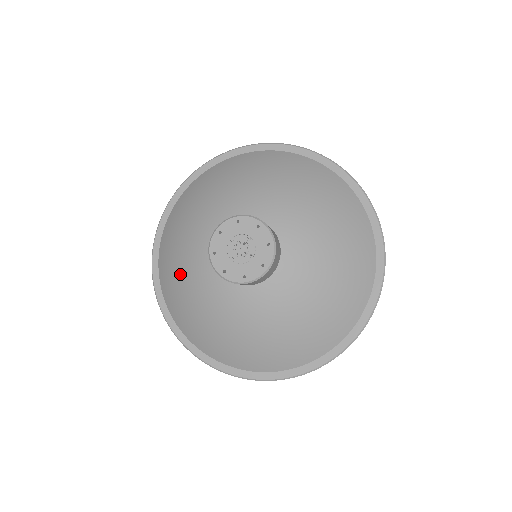
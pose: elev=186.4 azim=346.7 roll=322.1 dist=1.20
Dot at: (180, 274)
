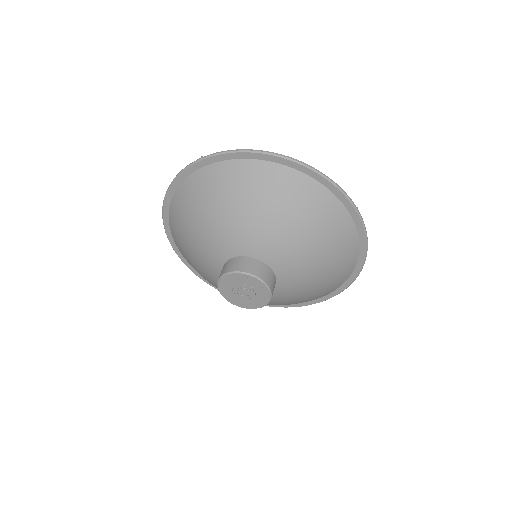
Dot at: (189, 245)
